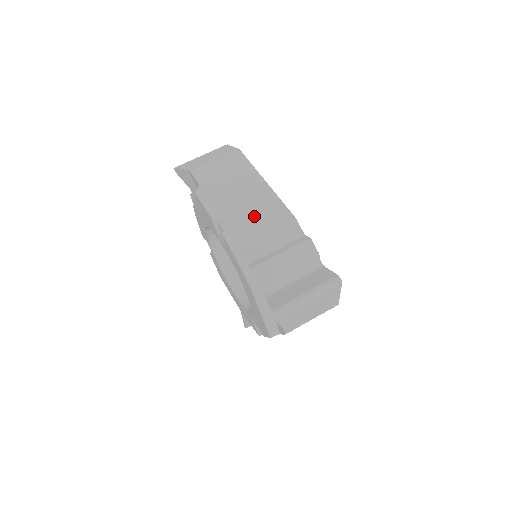
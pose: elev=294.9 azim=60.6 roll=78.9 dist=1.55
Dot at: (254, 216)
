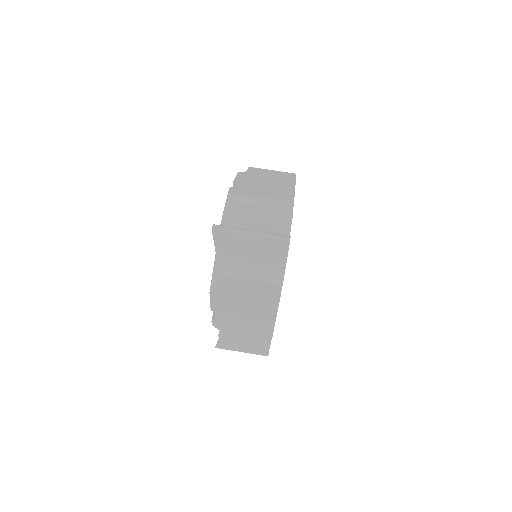
Dot at: (264, 191)
